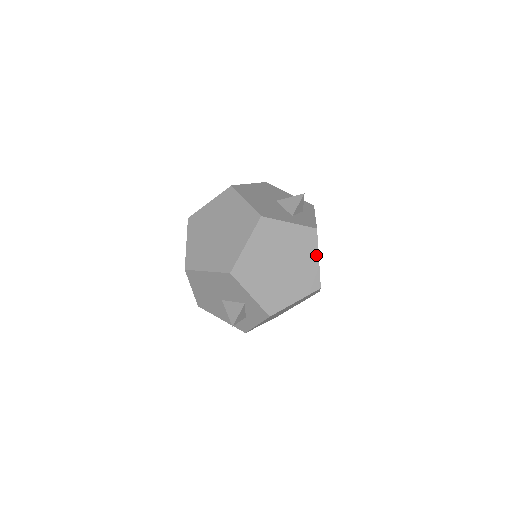
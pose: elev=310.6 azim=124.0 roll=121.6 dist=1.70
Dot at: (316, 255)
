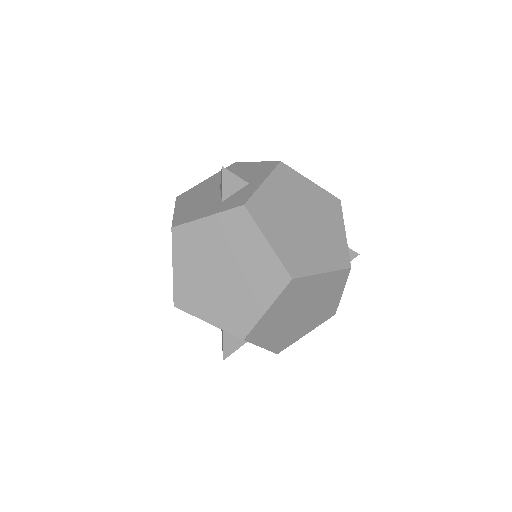
Dot at: (261, 239)
